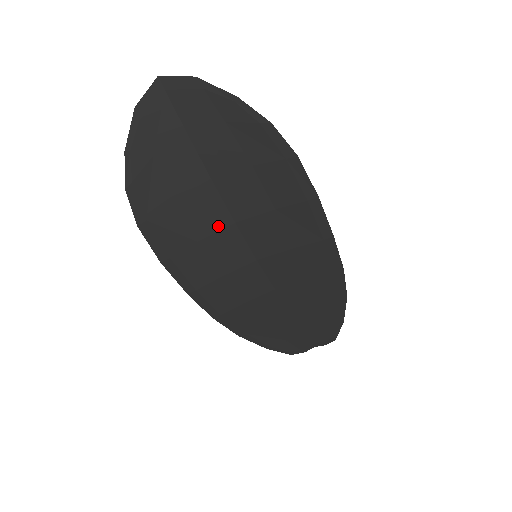
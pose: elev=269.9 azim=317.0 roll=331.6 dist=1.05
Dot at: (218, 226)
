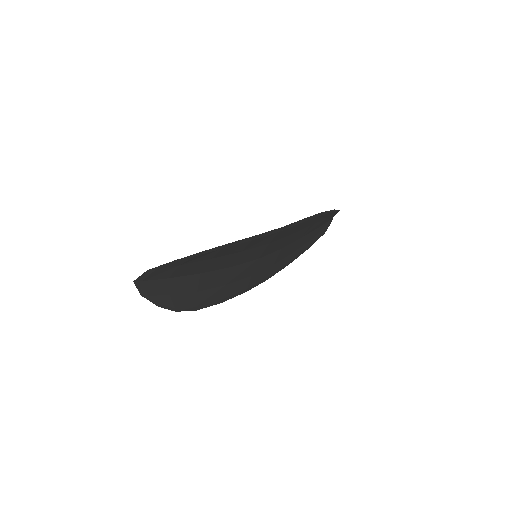
Dot at: (226, 275)
